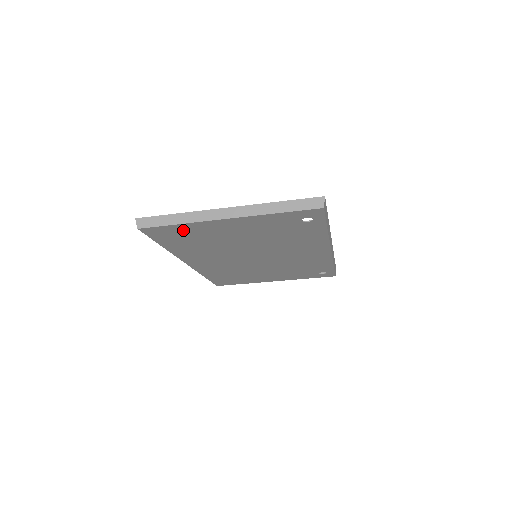
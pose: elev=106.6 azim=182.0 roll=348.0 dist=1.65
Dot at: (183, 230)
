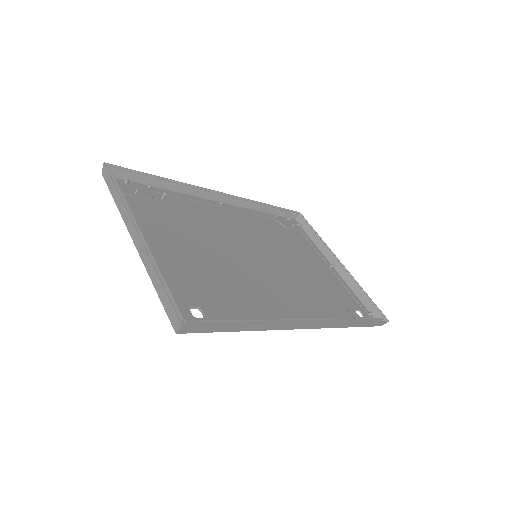
Dot at: (134, 205)
